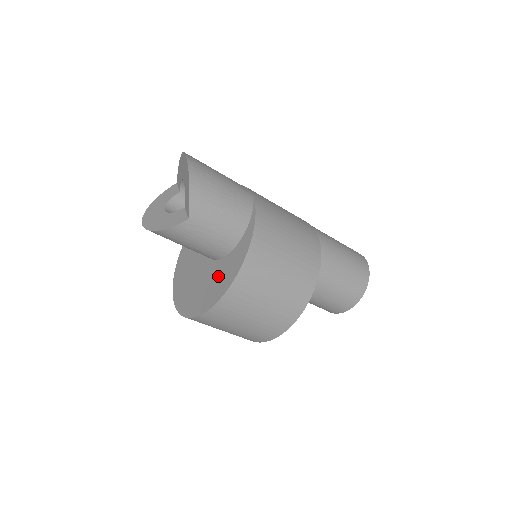
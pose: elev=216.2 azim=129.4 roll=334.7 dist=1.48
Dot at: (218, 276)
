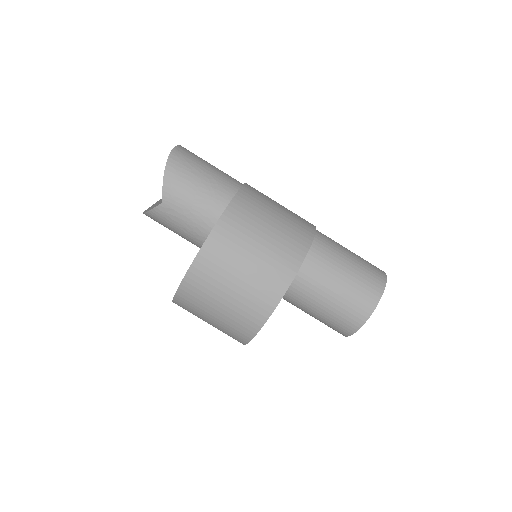
Dot at: occluded
